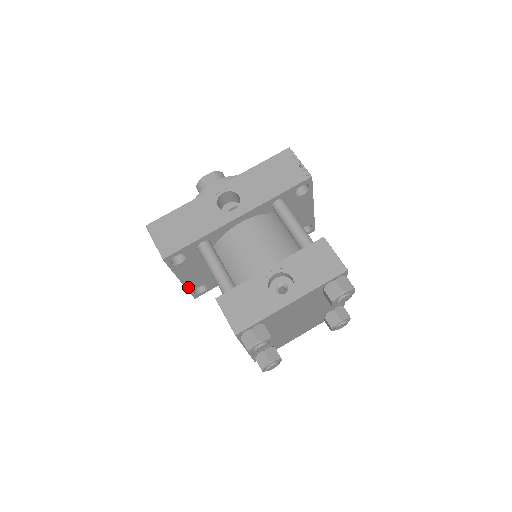
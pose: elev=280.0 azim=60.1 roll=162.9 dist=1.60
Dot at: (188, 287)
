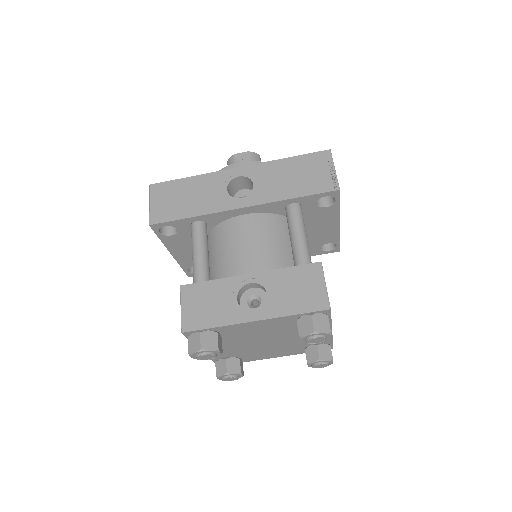
Dot at: (181, 263)
